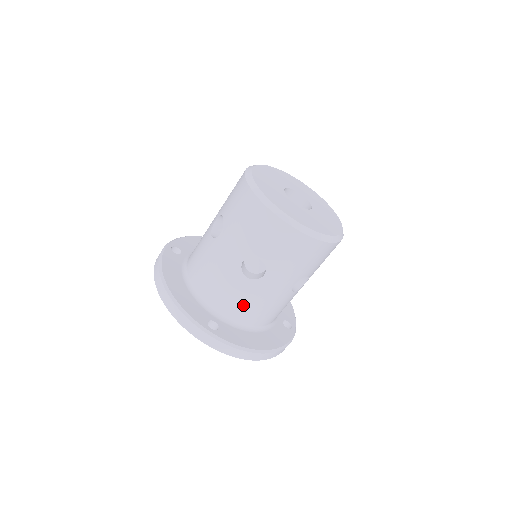
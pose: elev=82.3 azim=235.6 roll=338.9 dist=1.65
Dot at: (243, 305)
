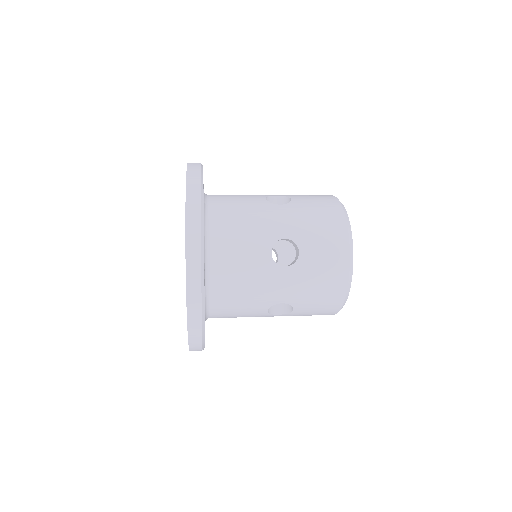
Dot at: (236, 269)
